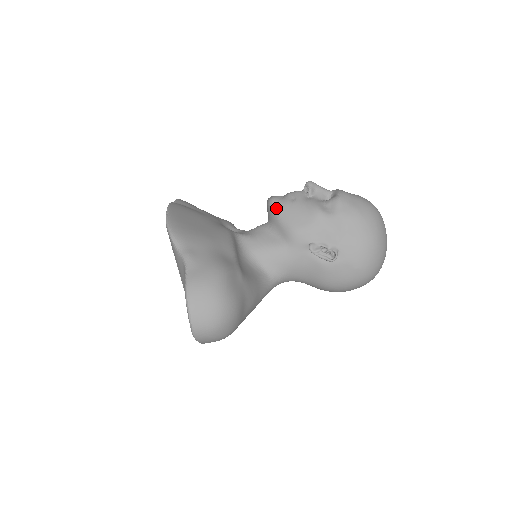
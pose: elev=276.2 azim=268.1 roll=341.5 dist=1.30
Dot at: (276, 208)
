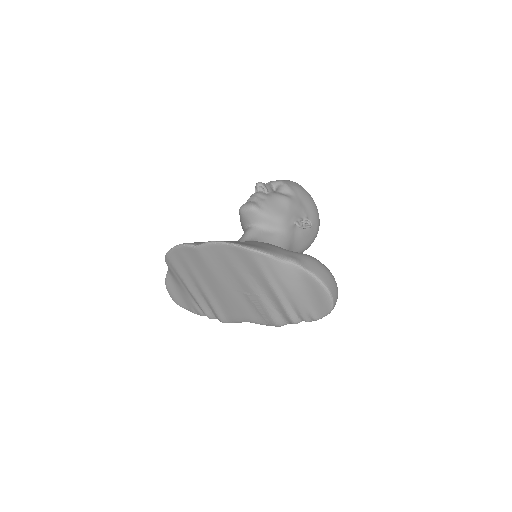
Dot at: (261, 210)
